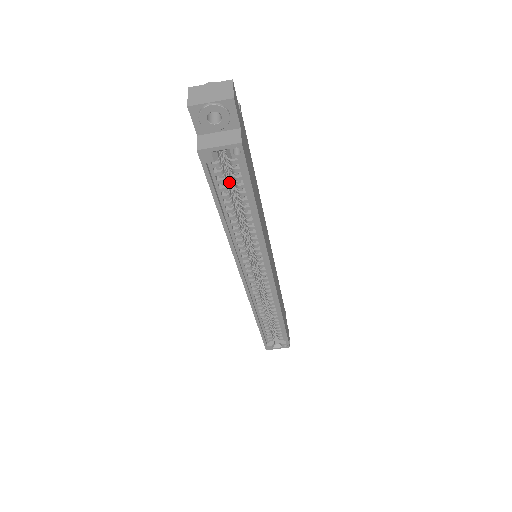
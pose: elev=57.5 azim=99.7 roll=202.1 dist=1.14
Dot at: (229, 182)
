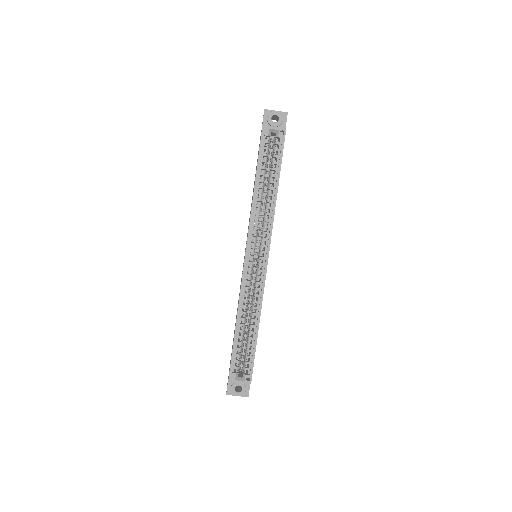
Dot at: occluded
